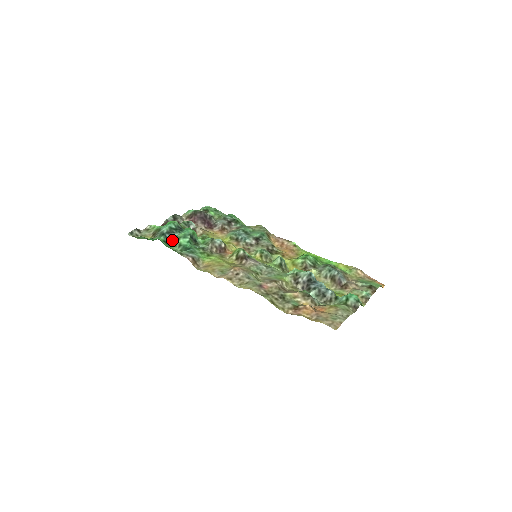
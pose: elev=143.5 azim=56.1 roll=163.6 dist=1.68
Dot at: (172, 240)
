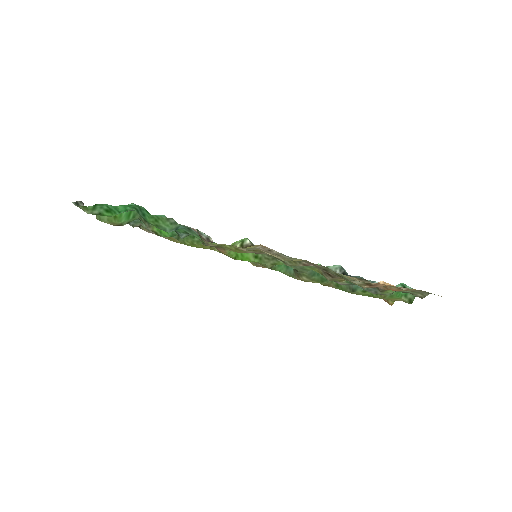
Dot at: occluded
